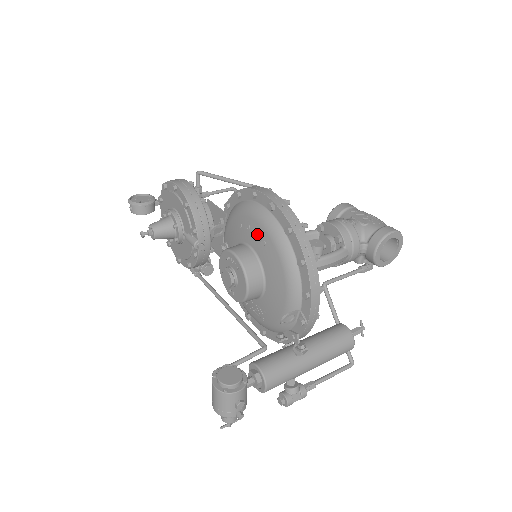
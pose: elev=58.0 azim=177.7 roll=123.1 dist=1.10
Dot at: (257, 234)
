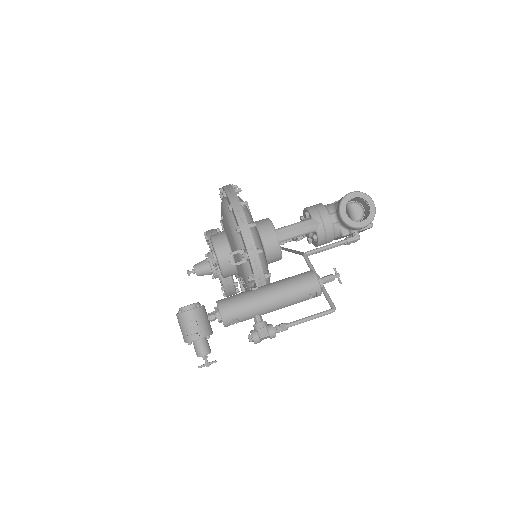
Dot at: occluded
